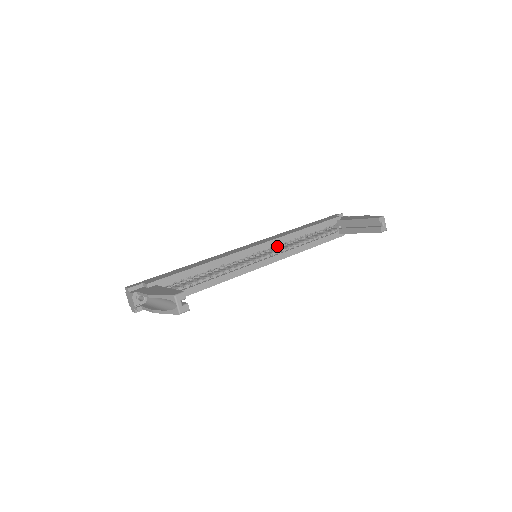
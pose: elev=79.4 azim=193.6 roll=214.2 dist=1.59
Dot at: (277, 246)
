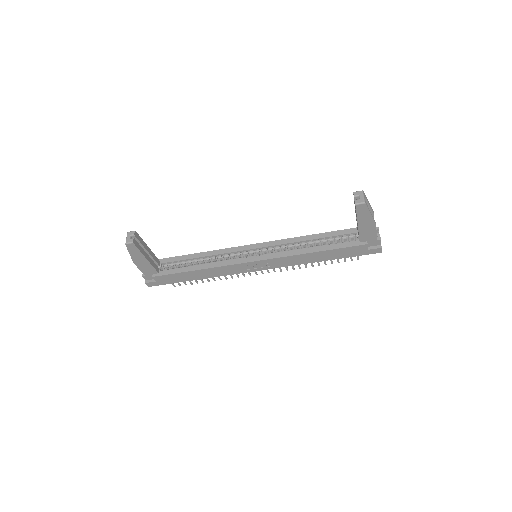
Dot at: (277, 247)
